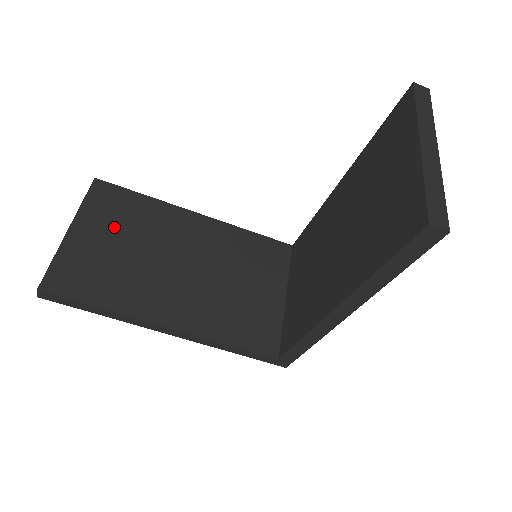
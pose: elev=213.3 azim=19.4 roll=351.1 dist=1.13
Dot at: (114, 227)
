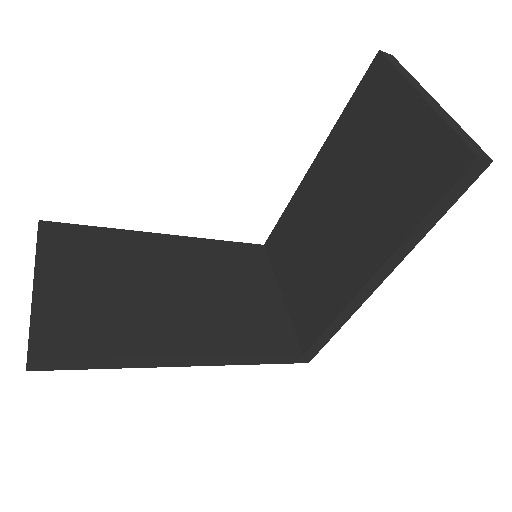
Dot at: (85, 268)
